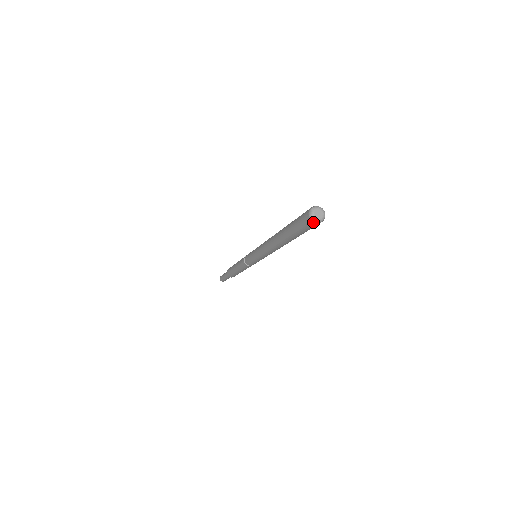
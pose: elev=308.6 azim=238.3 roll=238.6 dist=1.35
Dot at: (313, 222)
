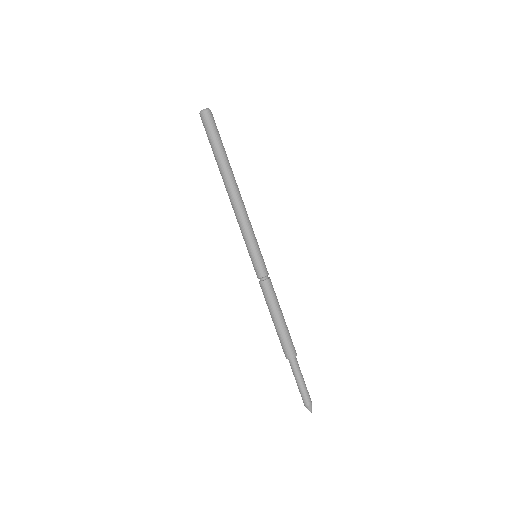
Dot at: (208, 111)
